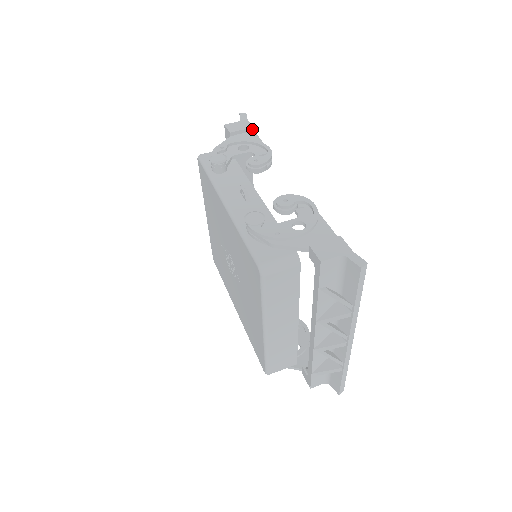
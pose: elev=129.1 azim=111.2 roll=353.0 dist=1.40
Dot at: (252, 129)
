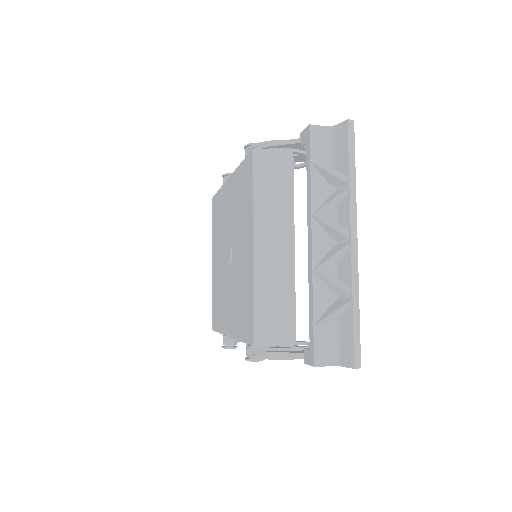
Dot at: occluded
